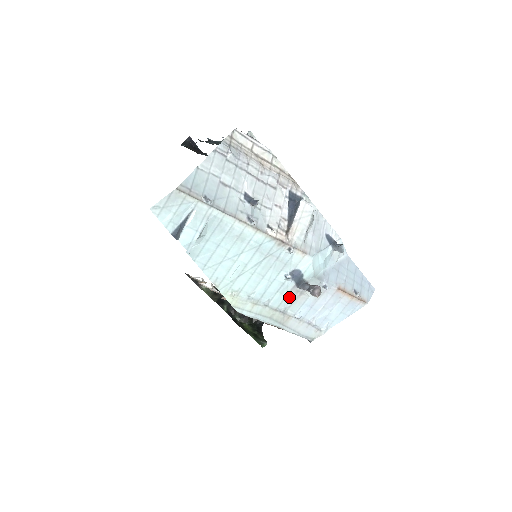
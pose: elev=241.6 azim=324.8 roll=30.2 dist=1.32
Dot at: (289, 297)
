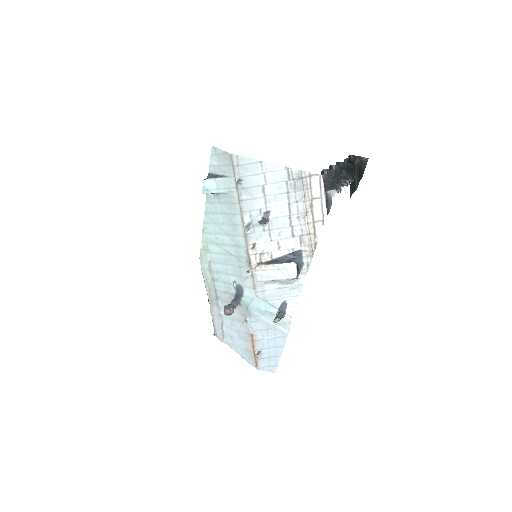
Dot at: (227, 295)
